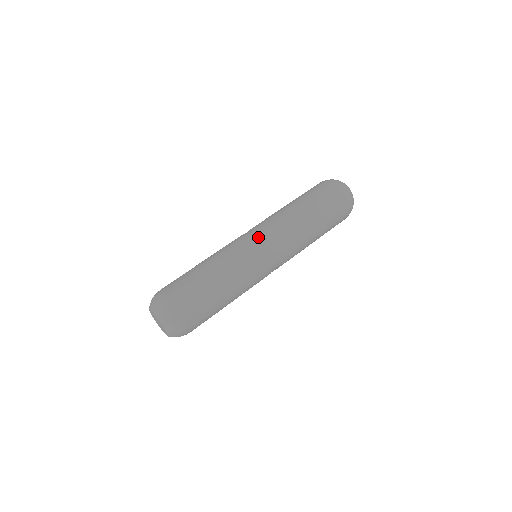
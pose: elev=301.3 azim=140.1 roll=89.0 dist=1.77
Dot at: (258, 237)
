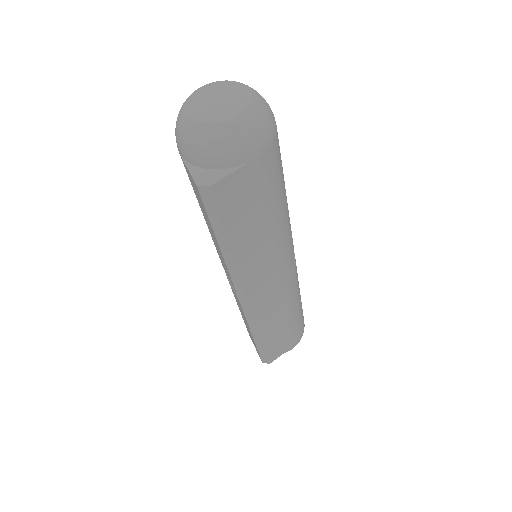
Dot at: occluded
